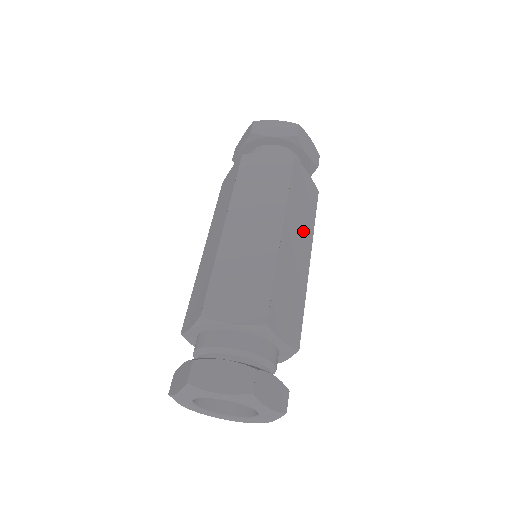
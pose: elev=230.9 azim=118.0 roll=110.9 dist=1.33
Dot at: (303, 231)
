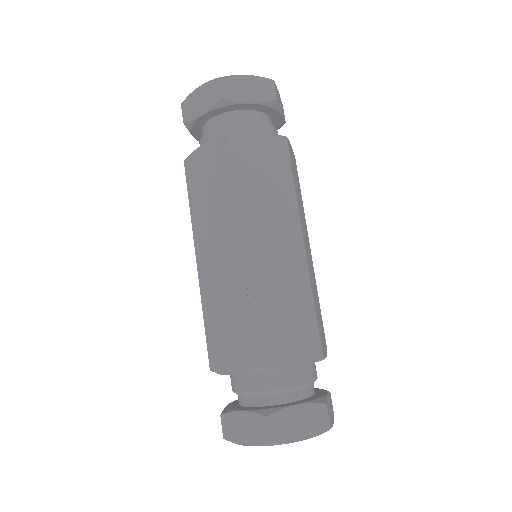
Dot at: (304, 222)
